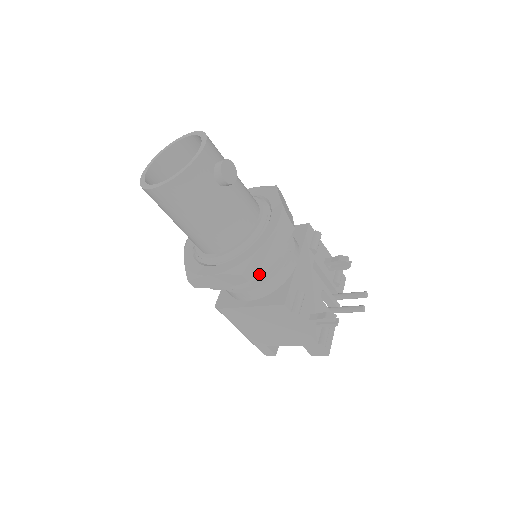
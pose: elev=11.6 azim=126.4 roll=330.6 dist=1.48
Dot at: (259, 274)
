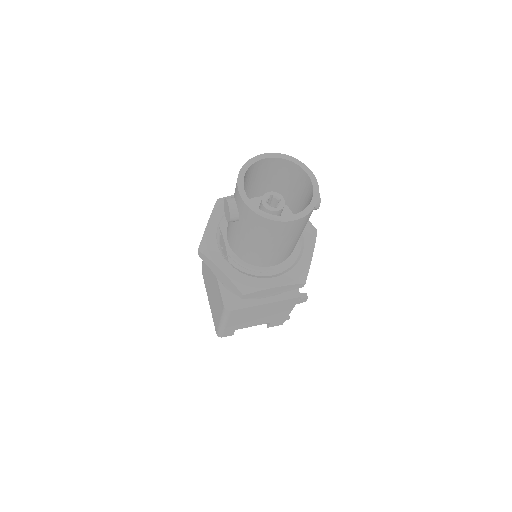
Dot at: occluded
